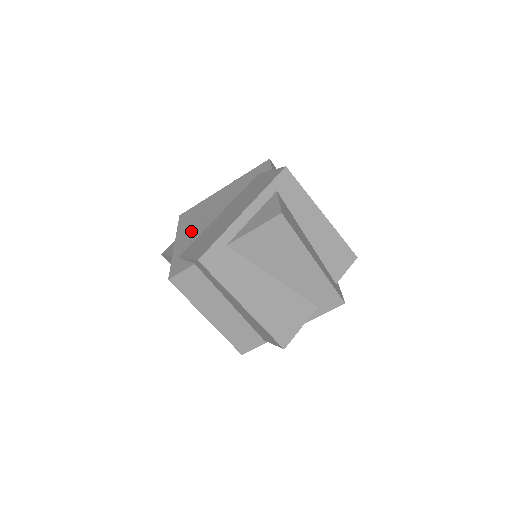
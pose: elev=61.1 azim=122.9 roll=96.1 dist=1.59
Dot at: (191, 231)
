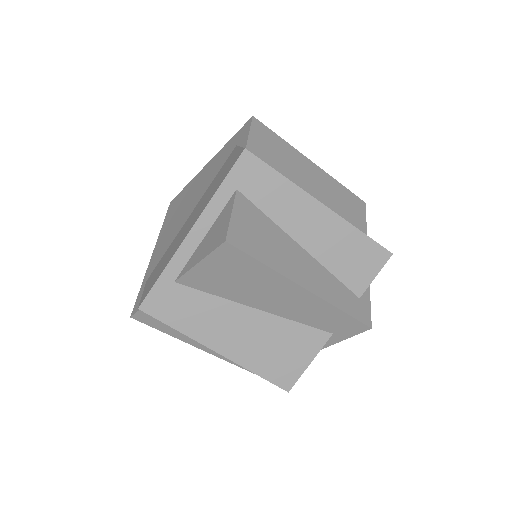
Dot at: (166, 237)
